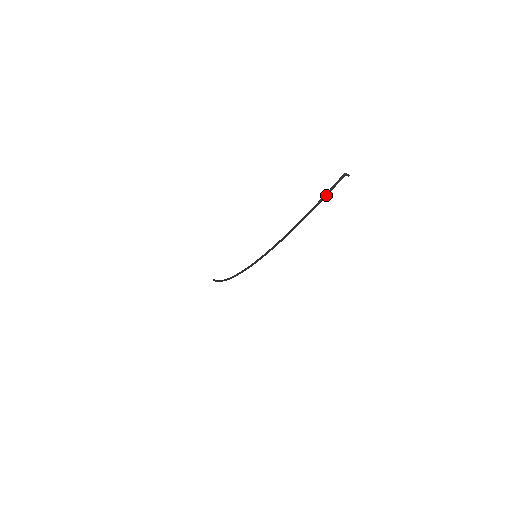
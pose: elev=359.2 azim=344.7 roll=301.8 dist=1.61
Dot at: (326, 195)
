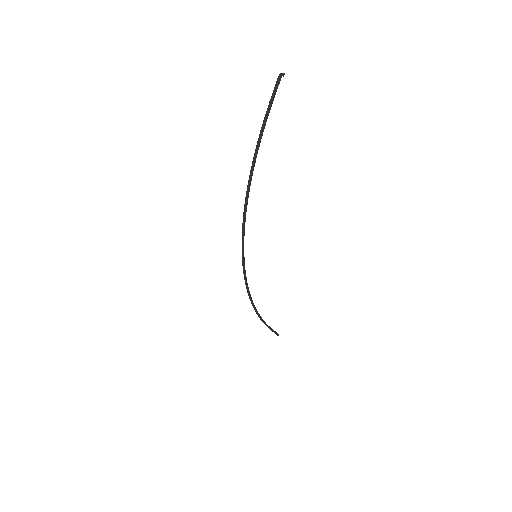
Dot at: (266, 114)
